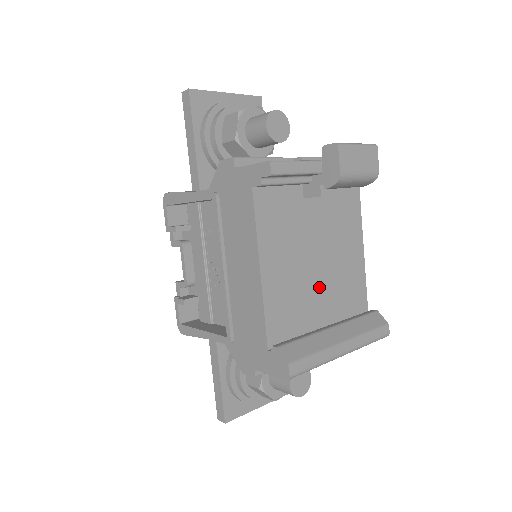
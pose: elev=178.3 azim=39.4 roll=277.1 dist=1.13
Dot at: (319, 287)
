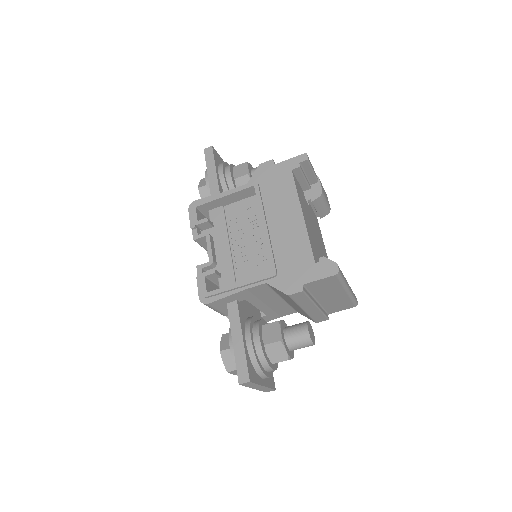
Dot at: (320, 253)
